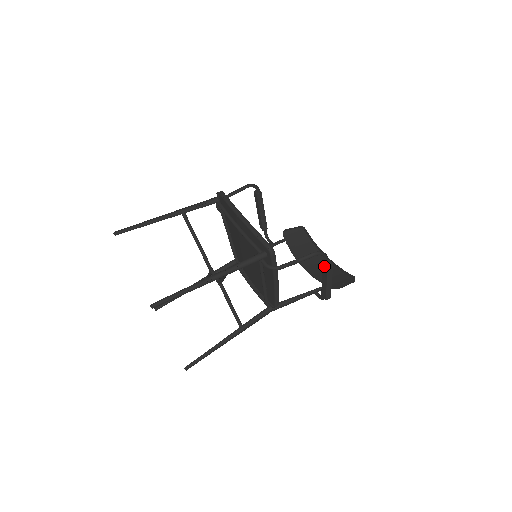
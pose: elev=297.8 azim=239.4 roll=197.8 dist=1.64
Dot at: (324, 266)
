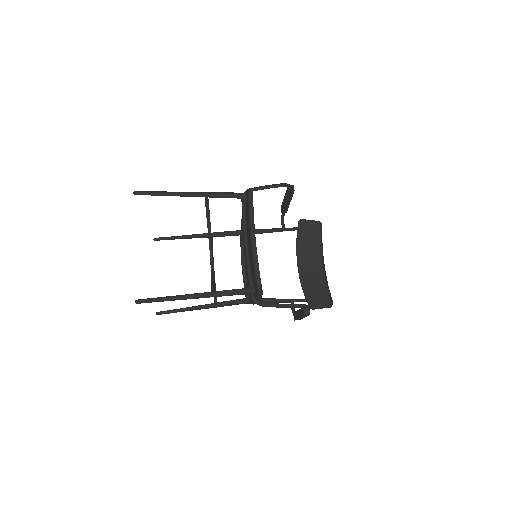
Dot at: (302, 311)
